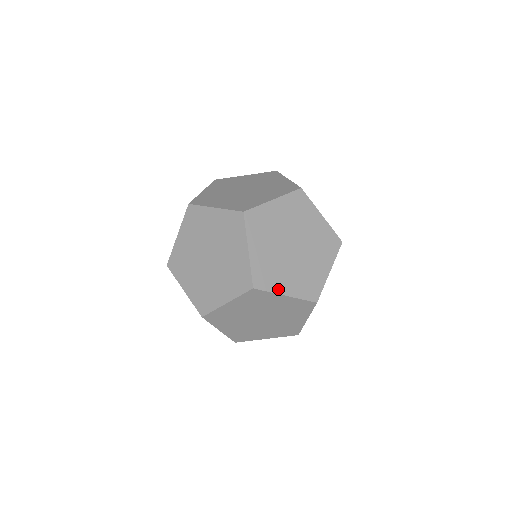
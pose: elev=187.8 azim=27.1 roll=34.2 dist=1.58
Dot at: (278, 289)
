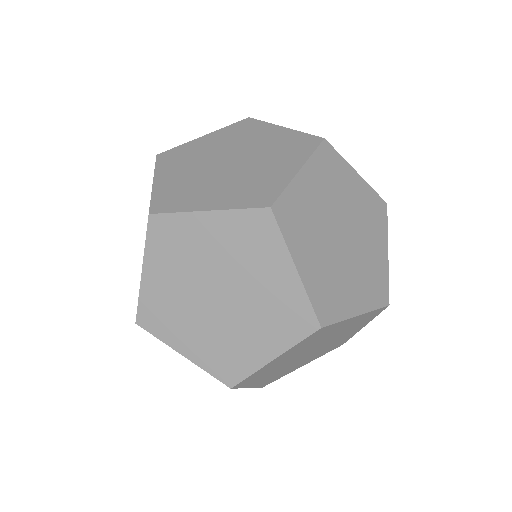
Dot at: (193, 207)
